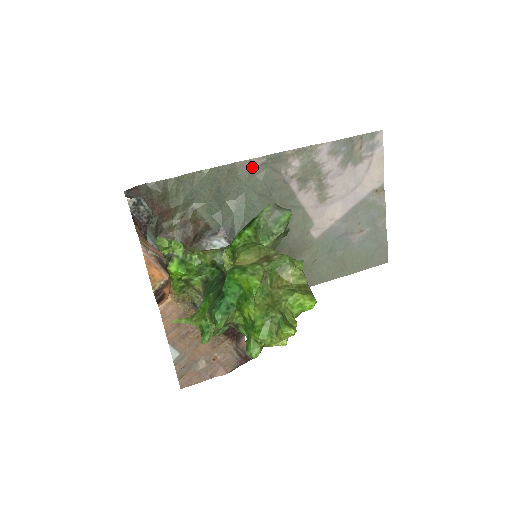
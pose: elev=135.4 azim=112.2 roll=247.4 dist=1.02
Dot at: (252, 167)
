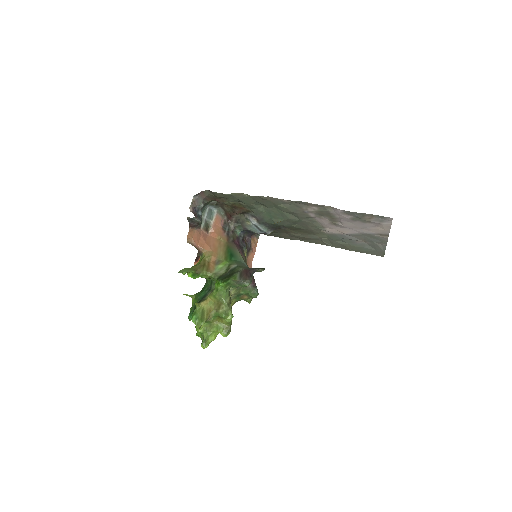
Dot at: (281, 201)
